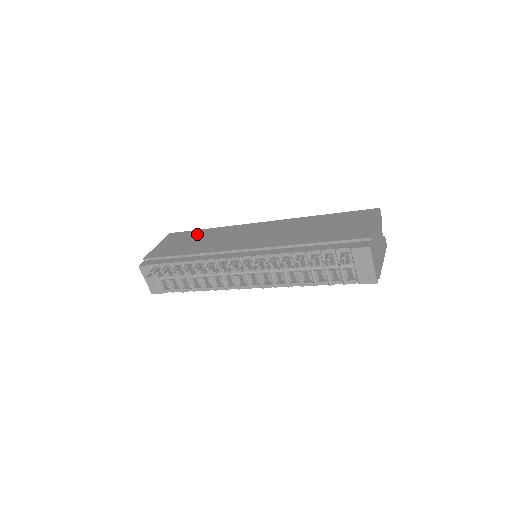
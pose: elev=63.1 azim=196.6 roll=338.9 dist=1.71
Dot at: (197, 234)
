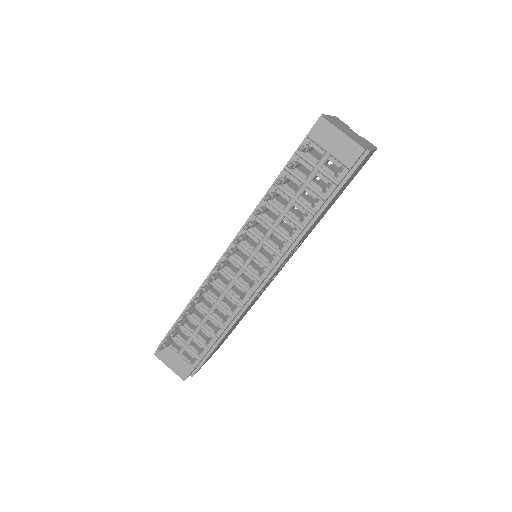
Dot at: occluded
